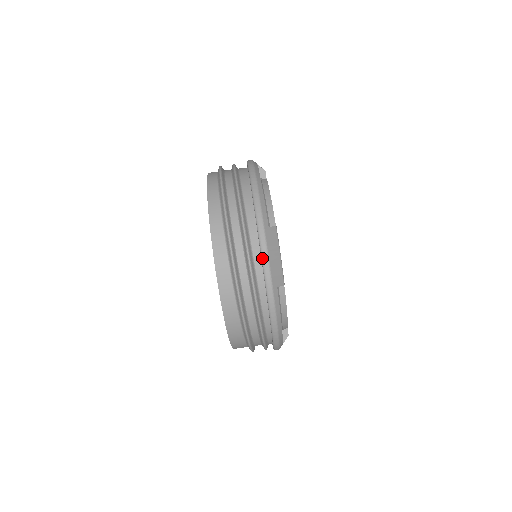
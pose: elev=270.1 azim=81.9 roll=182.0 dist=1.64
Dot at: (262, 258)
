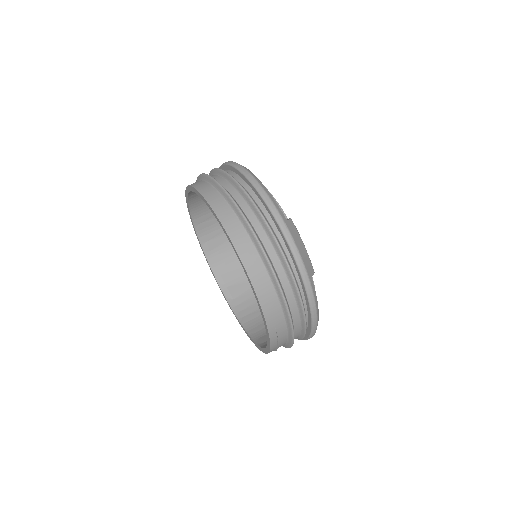
Dot at: (220, 166)
